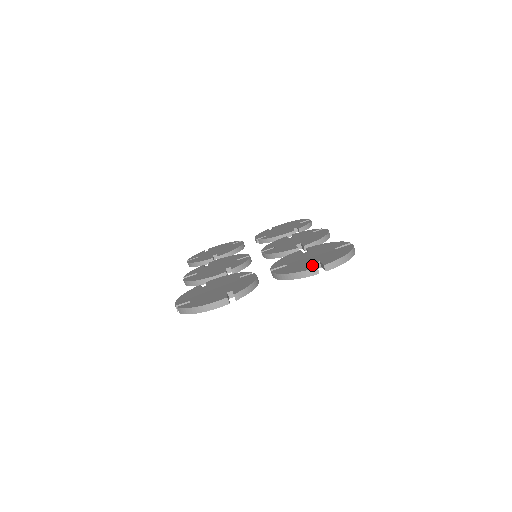
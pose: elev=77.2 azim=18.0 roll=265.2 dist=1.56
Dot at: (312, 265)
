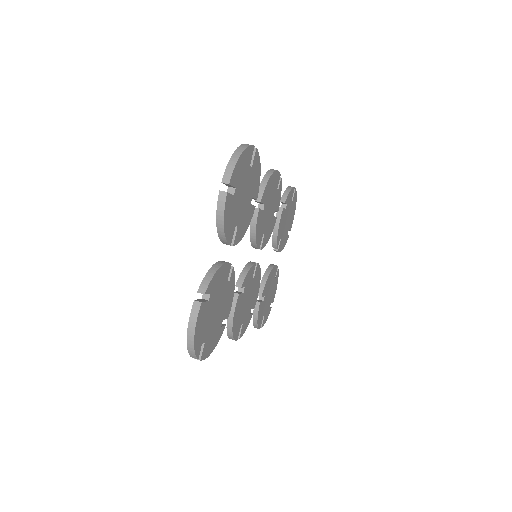
Dot at: occluded
